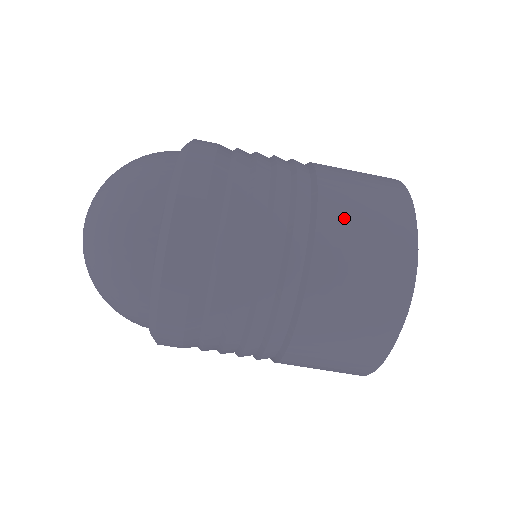
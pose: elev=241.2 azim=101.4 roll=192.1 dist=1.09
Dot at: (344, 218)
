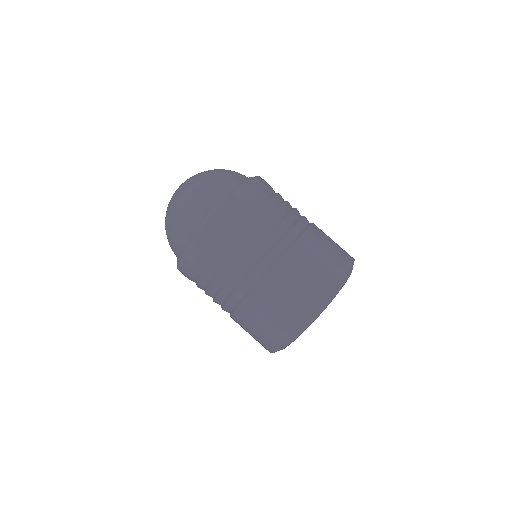
Dot at: (322, 235)
